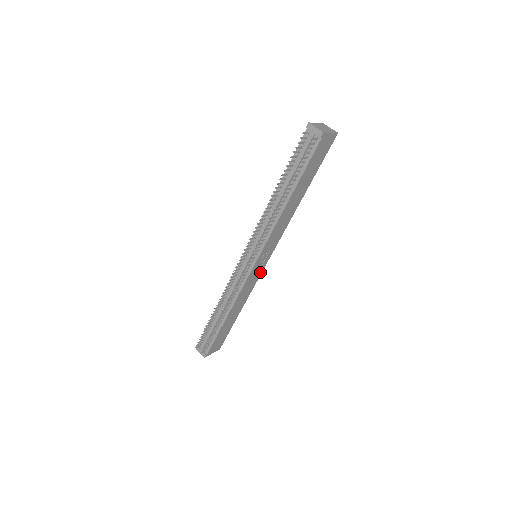
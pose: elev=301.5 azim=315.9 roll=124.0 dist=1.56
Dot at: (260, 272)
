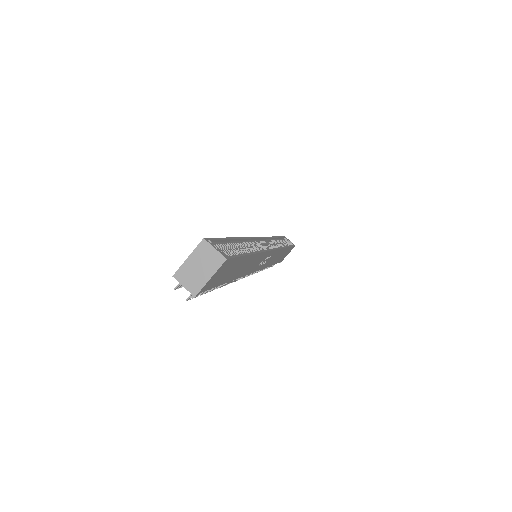
Dot at: (275, 252)
